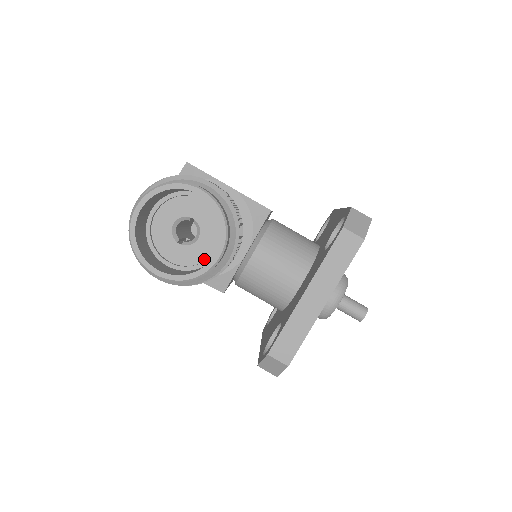
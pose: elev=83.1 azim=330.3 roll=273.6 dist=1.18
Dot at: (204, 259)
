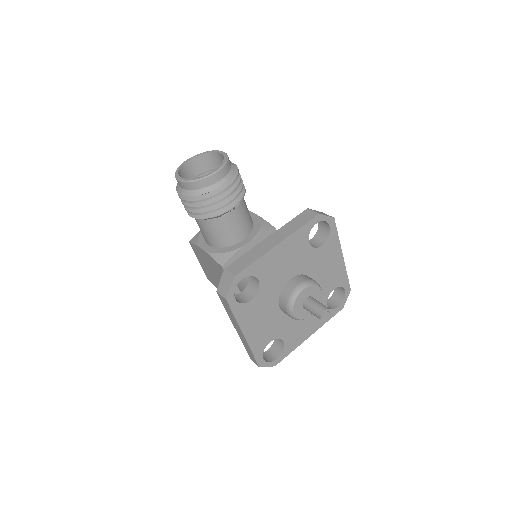
Dot at: occluded
